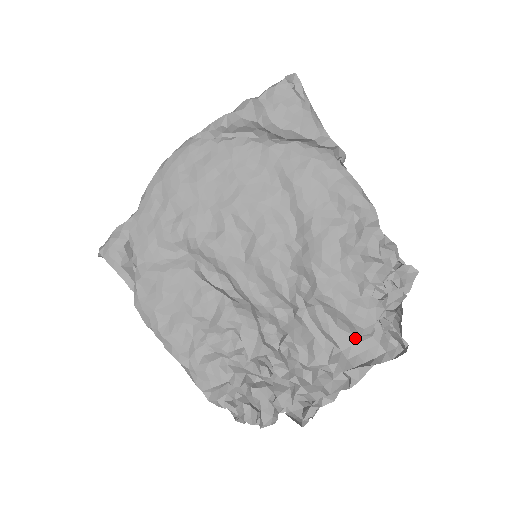
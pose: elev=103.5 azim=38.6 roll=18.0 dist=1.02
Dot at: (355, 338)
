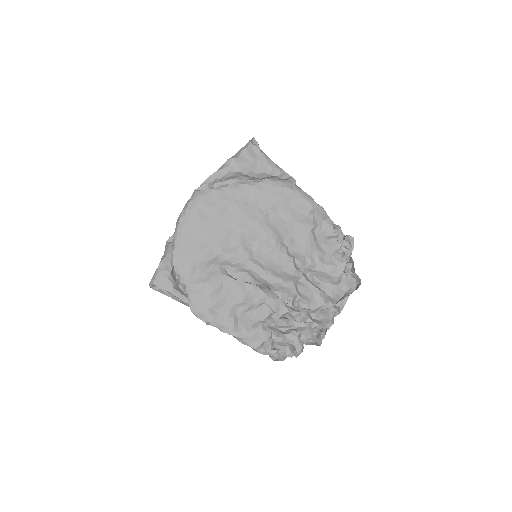
Dot at: (333, 285)
